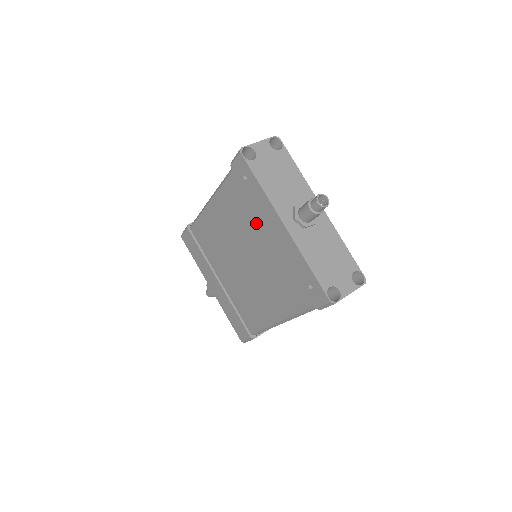
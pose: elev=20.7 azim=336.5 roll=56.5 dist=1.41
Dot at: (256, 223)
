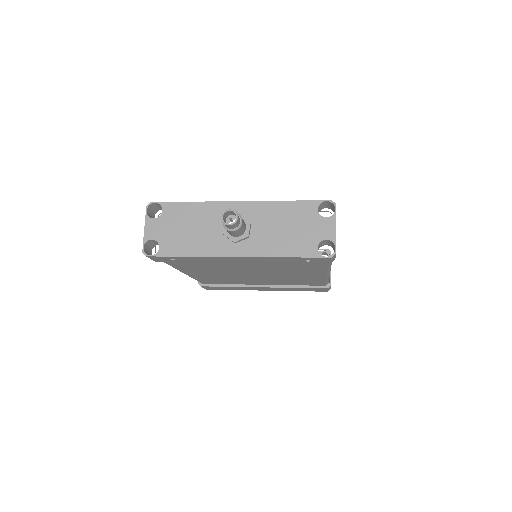
Dot at: (222, 264)
